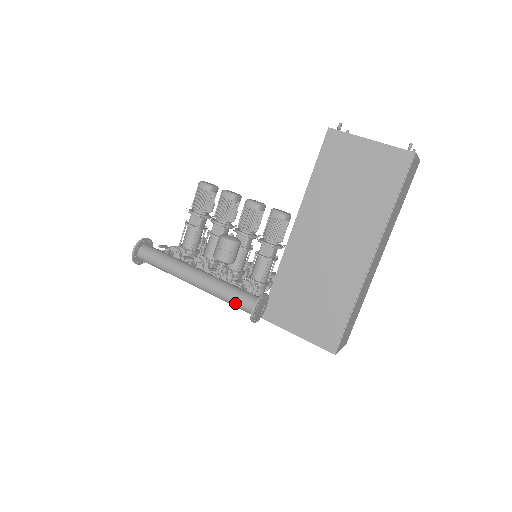
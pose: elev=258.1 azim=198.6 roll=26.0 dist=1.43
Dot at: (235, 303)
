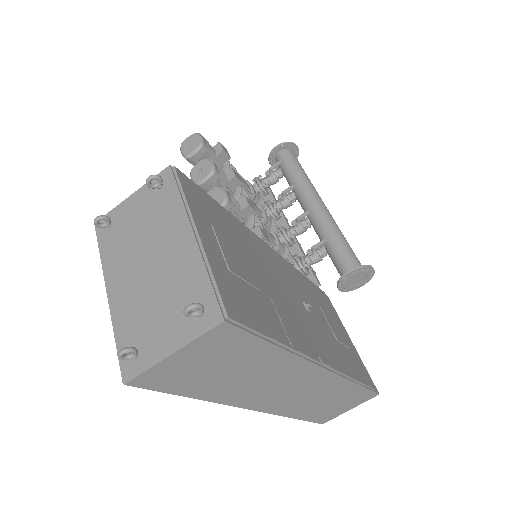
Dot at: occluded
